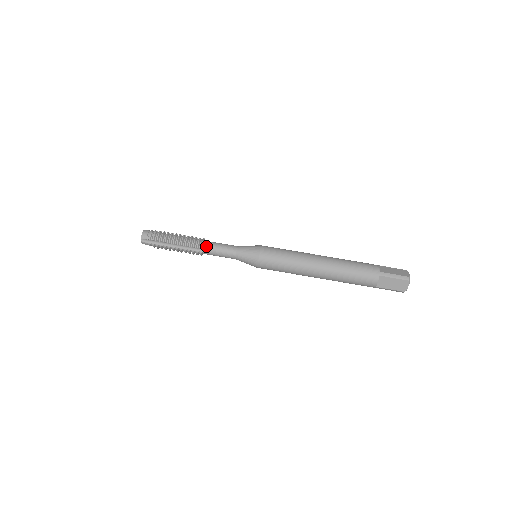
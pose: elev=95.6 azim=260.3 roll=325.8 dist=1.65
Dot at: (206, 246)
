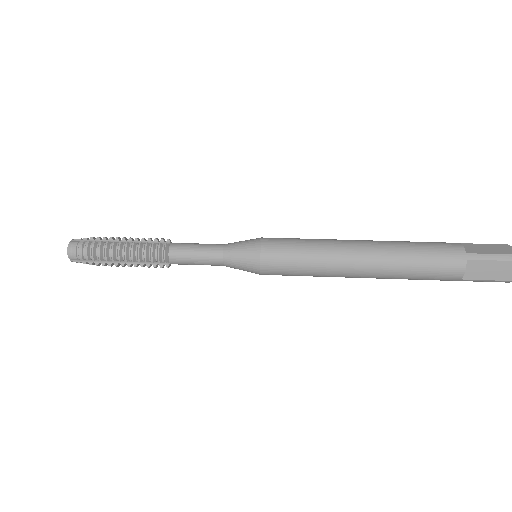
Dot at: (176, 243)
